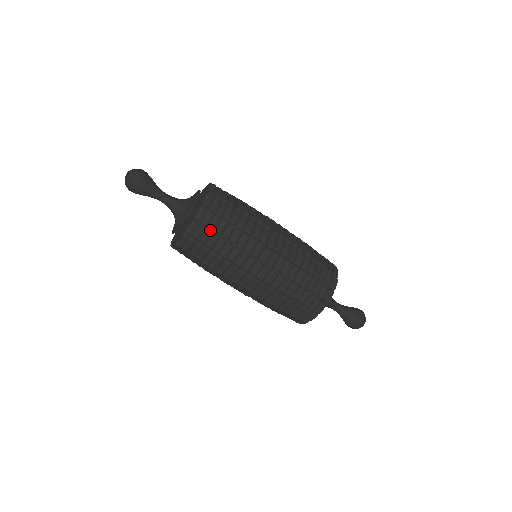
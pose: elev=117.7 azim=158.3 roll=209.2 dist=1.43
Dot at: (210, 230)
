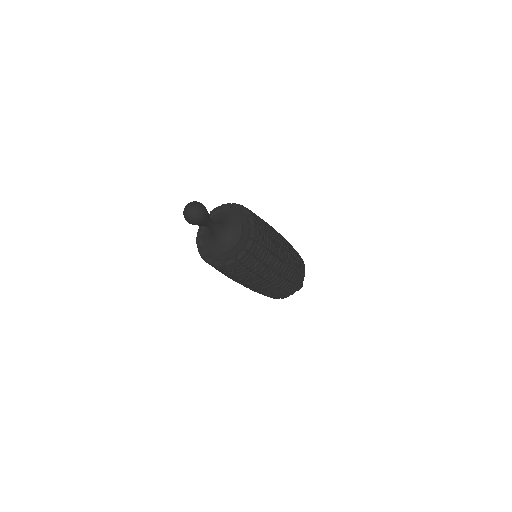
Dot at: (262, 231)
